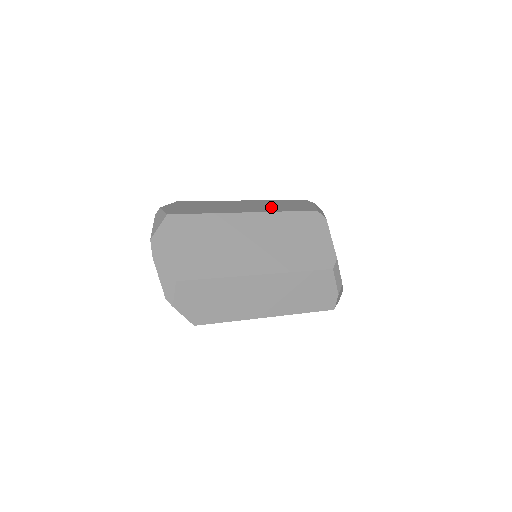
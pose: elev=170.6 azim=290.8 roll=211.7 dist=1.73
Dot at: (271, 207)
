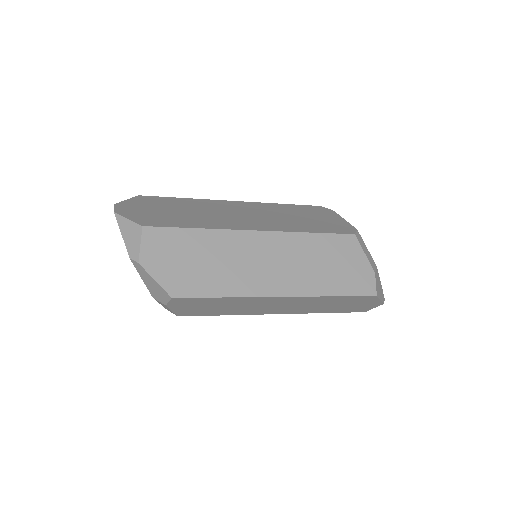
Dot at: occluded
